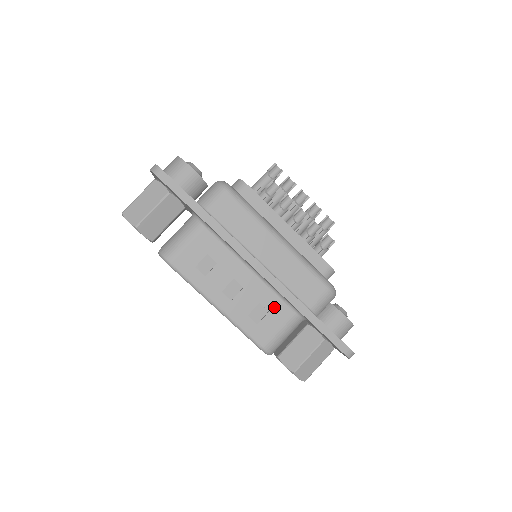
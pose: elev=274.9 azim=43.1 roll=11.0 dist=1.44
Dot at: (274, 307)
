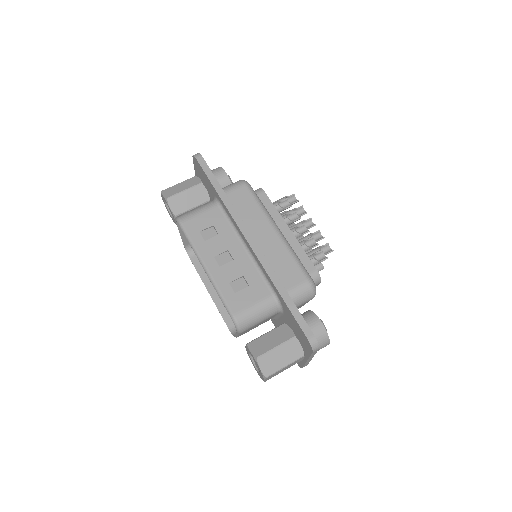
Dot at: (255, 283)
